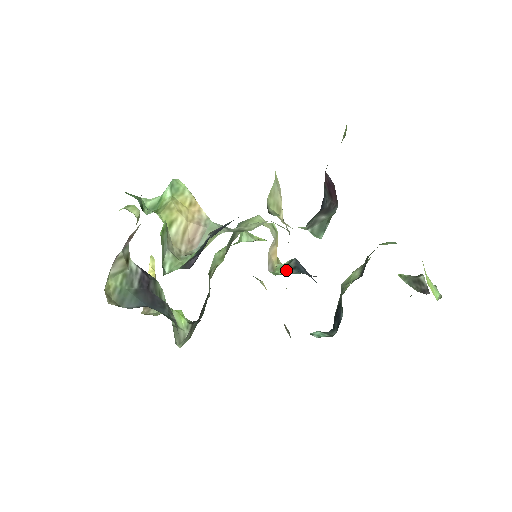
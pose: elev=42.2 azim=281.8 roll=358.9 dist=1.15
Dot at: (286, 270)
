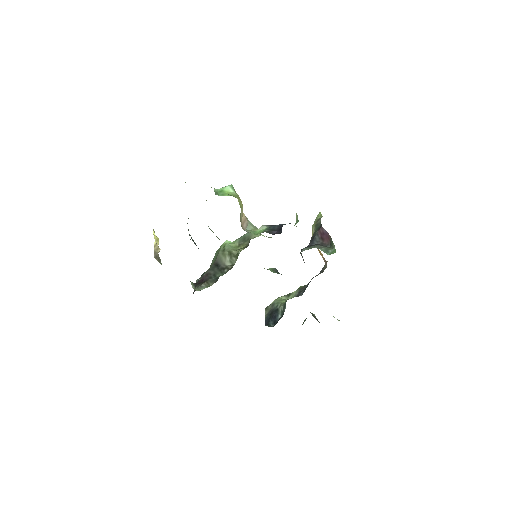
Dot at: (274, 271)
